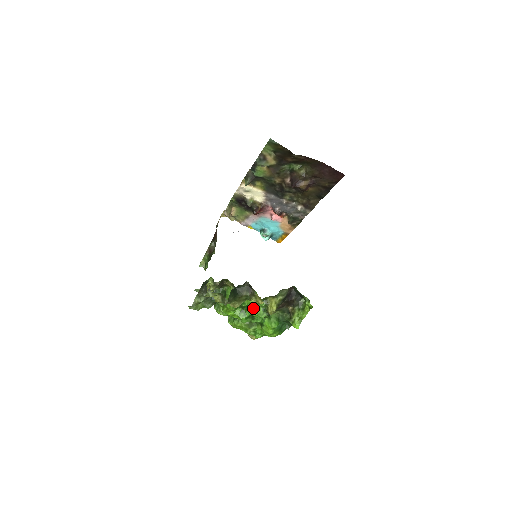
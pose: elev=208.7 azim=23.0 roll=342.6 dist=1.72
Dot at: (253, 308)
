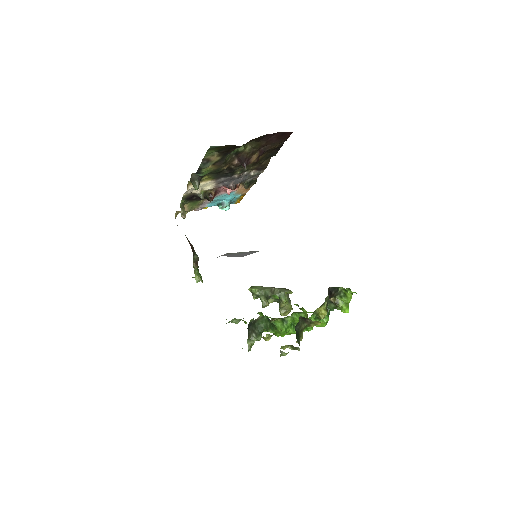
Dot at: occluded
